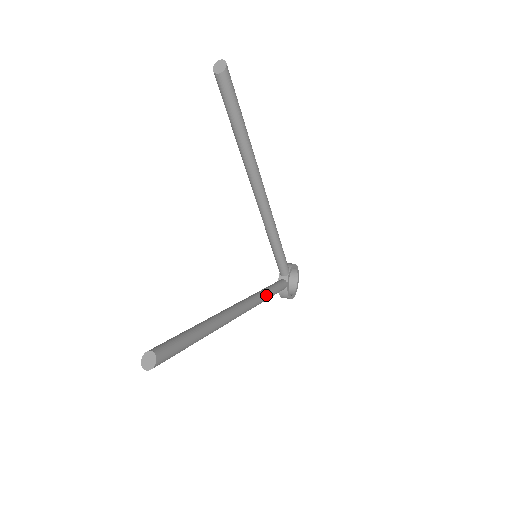
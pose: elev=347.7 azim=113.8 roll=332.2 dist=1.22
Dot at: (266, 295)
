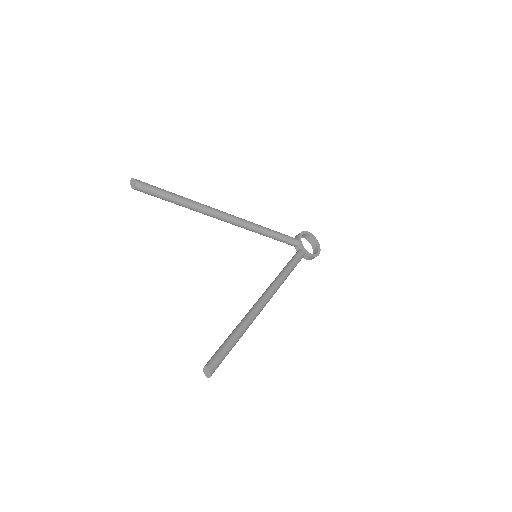
Dot at: (285, 273)
